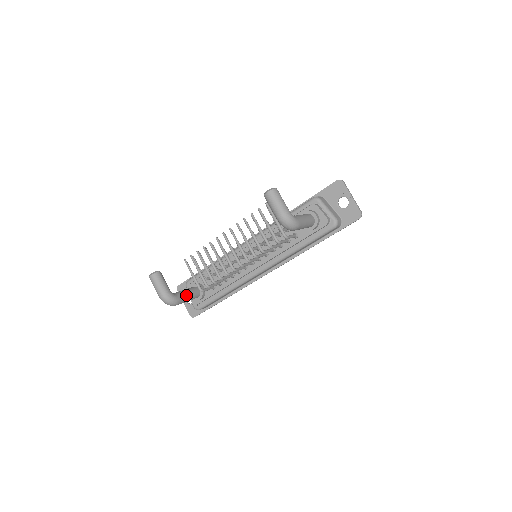
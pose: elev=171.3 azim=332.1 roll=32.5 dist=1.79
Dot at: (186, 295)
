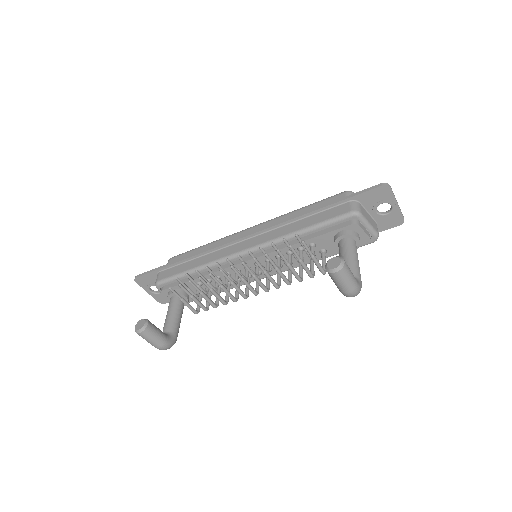
Dot at: (179, 322)
